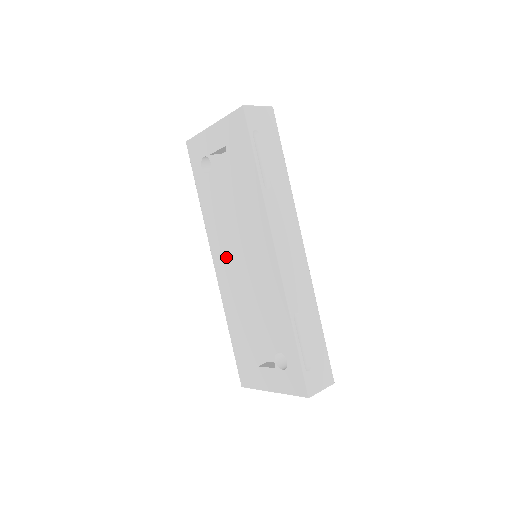
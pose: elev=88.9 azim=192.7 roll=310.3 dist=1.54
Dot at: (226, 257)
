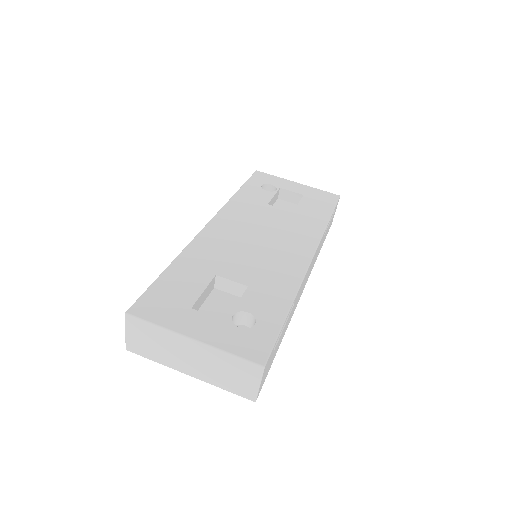
Dot at: (236, 228)
